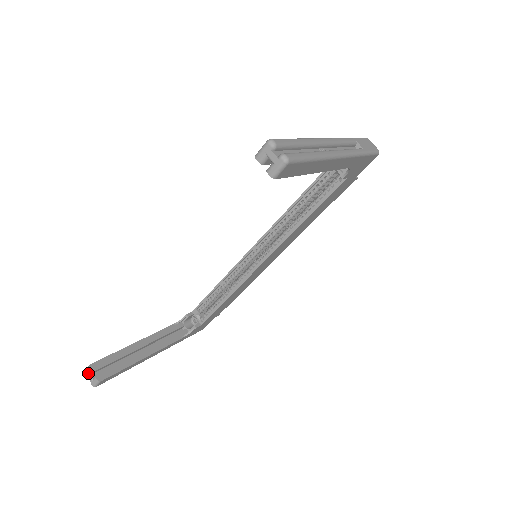
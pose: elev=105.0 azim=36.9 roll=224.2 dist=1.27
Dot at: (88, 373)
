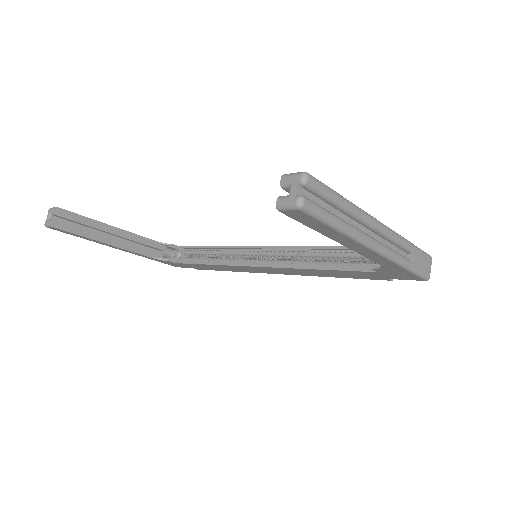
Dot at: (50, 212)
